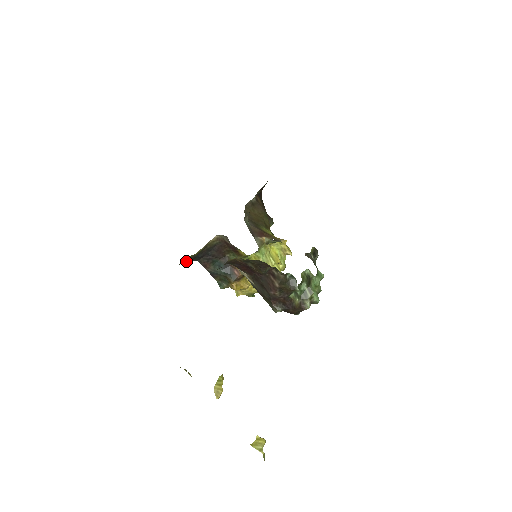
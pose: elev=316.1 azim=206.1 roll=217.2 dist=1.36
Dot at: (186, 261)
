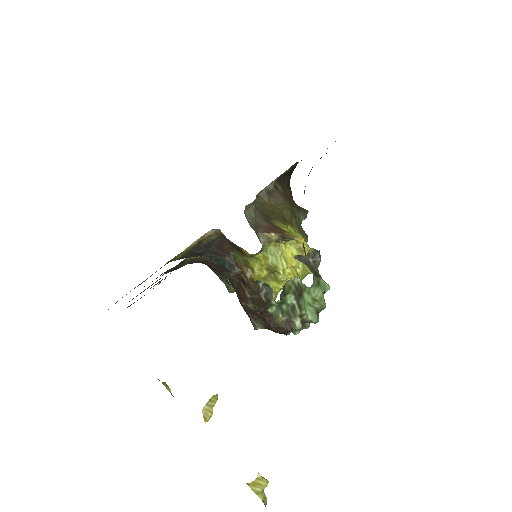
Dot at: (181, 257)
